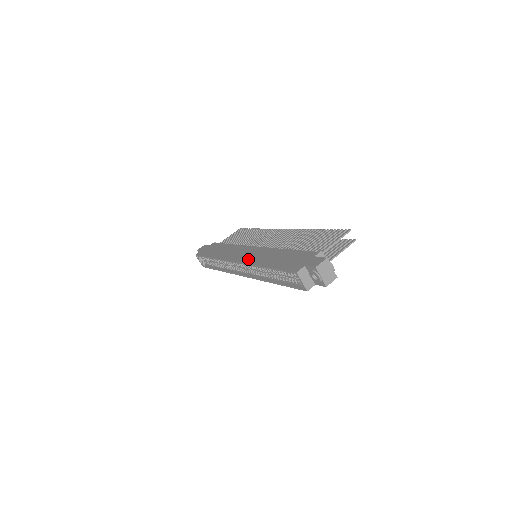
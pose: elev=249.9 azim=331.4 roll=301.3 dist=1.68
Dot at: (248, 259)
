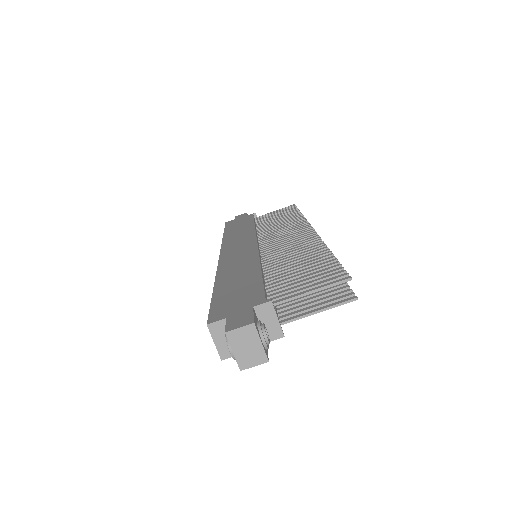
Dot at: (226, 260)
